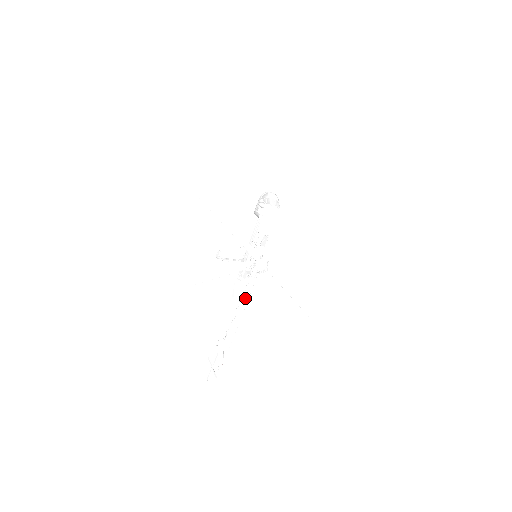
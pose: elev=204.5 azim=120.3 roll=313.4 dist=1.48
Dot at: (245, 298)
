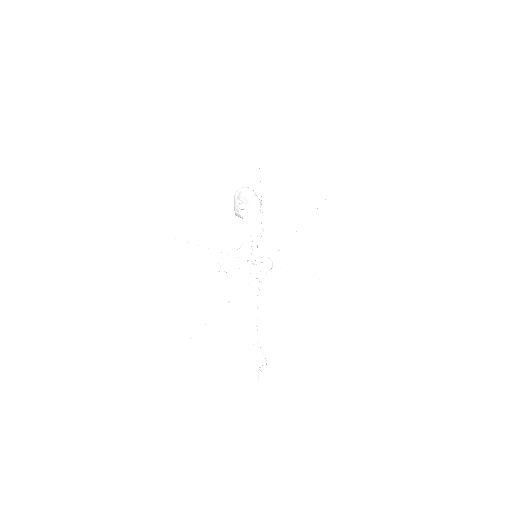
Dot at: (263, 300)
